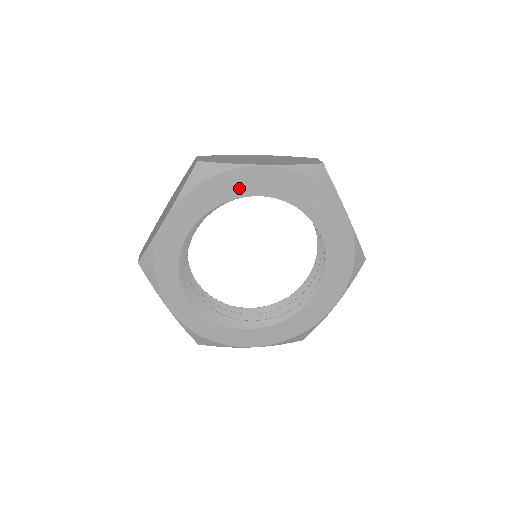
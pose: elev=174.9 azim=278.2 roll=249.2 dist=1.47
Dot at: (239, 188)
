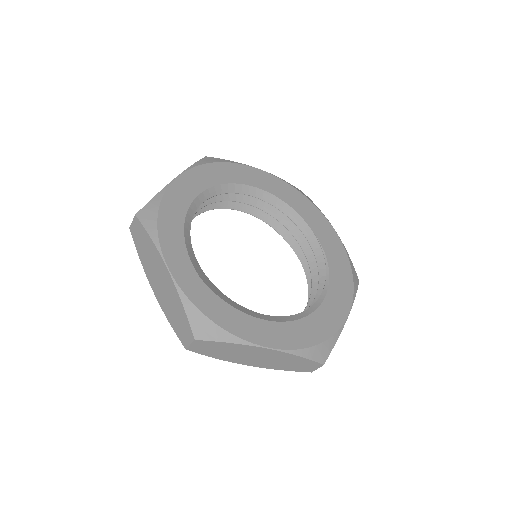
Dot at: (243, 177)
